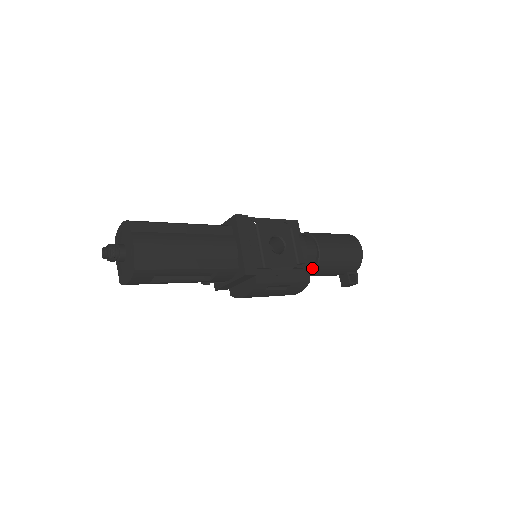
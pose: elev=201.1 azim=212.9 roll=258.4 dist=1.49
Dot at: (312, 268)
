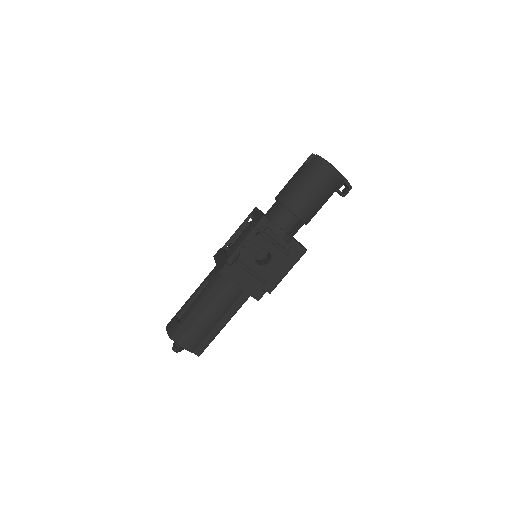
Dot at: (303, 223)
